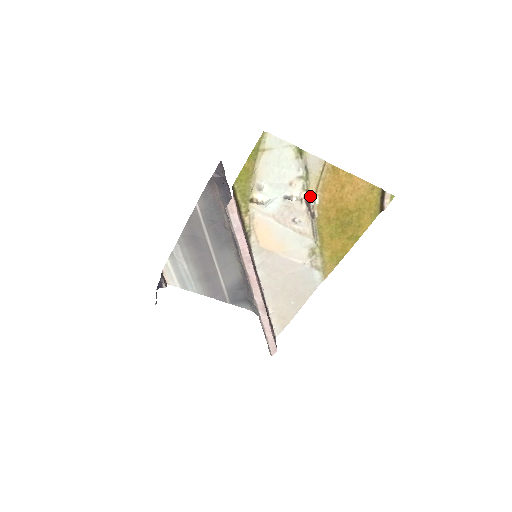
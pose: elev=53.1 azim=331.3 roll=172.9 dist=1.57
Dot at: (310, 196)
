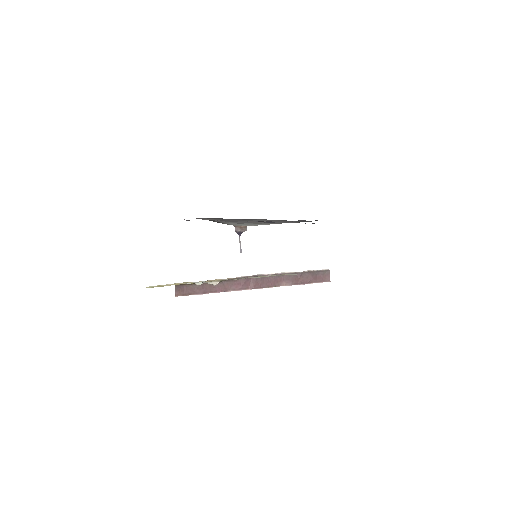
Dot at: occluded
